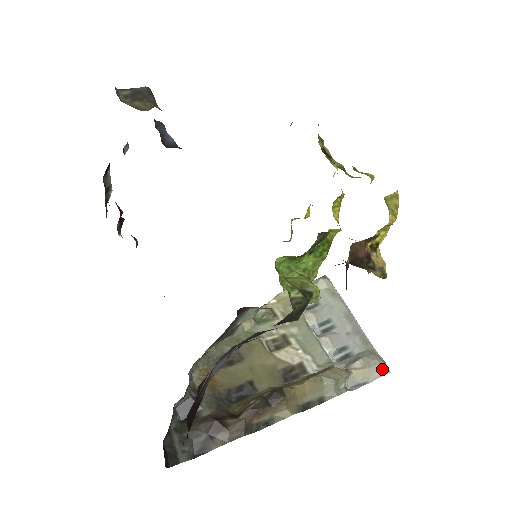
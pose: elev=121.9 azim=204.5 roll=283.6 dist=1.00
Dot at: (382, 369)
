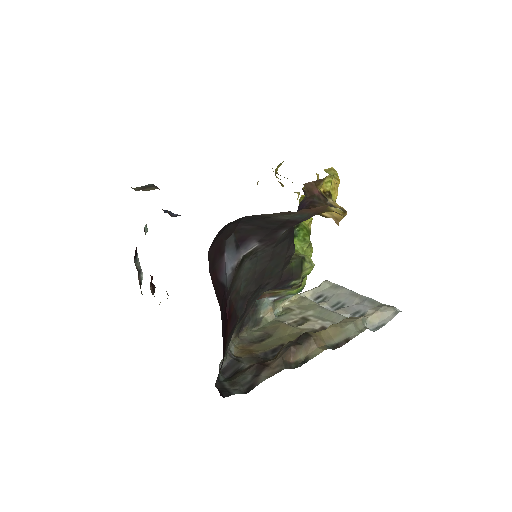
Dot at: (393, 311)
